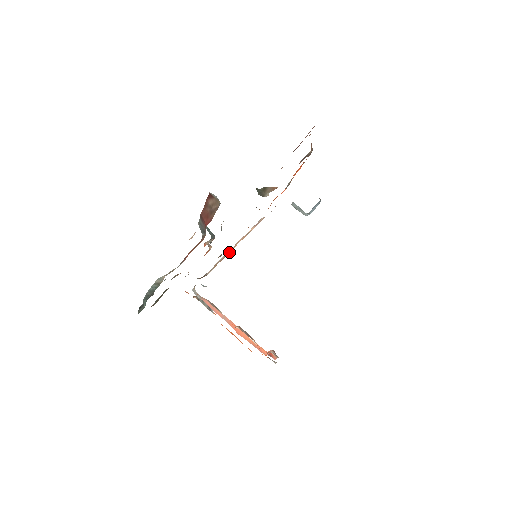
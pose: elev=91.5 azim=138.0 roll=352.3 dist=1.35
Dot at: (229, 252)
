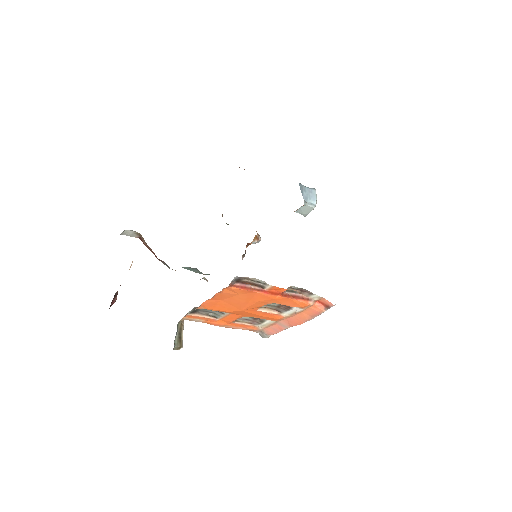
Dot at: occluded
